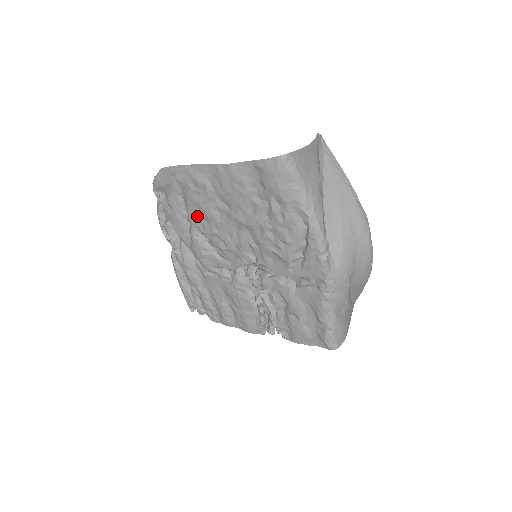
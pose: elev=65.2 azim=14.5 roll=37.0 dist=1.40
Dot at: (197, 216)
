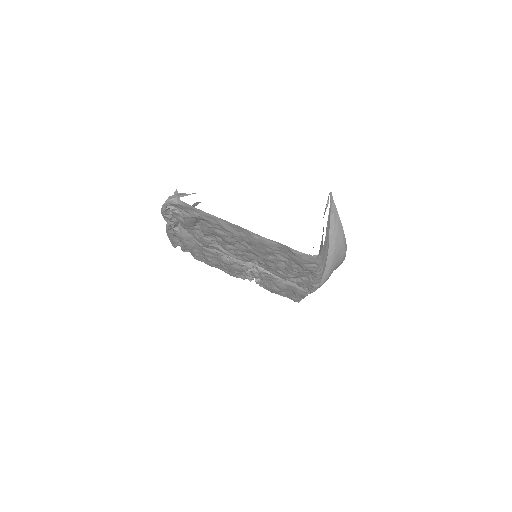
Dot at: (213, 234)
